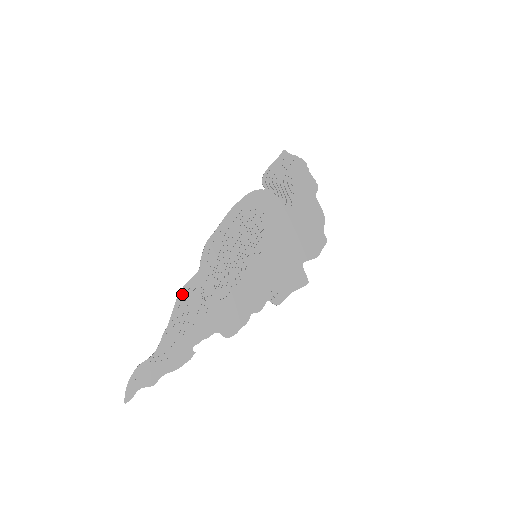
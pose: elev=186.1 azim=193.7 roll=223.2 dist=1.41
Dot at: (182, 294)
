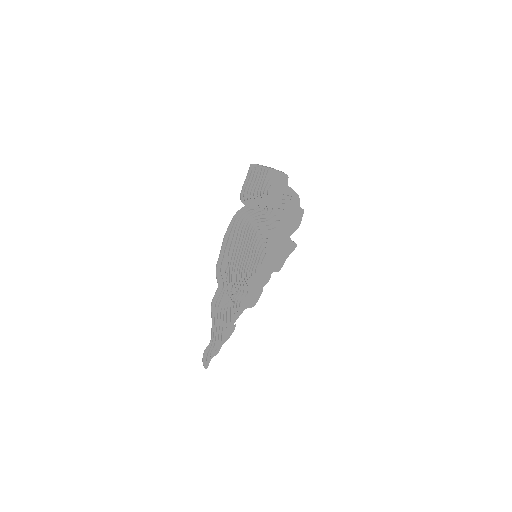
Dot at: (214, 305)
